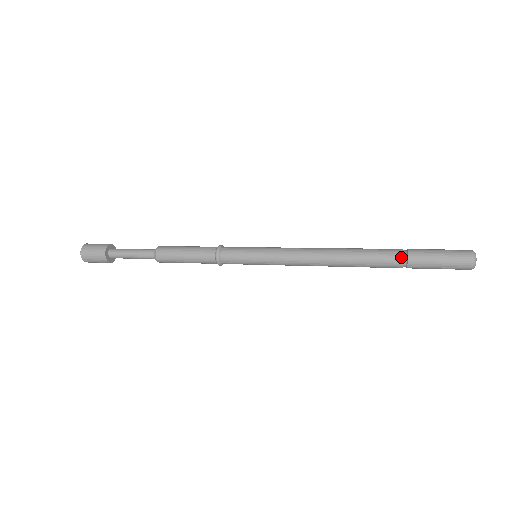
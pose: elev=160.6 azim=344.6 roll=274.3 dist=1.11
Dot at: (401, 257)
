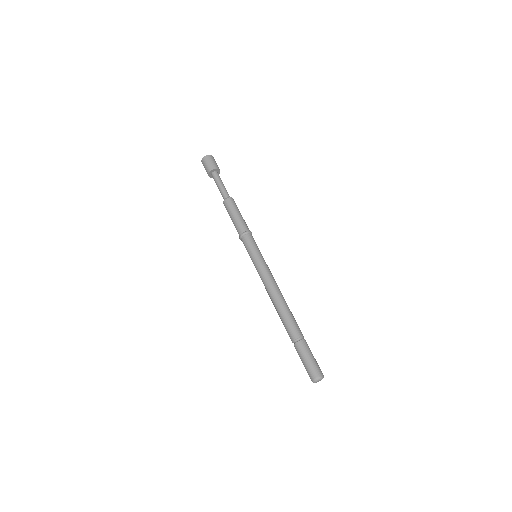
Dot at: (293, 339)
